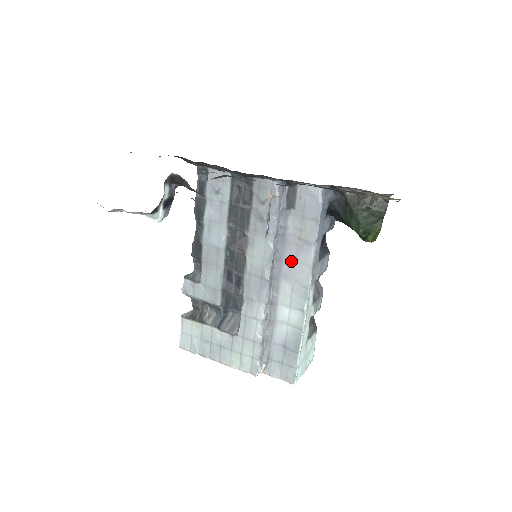
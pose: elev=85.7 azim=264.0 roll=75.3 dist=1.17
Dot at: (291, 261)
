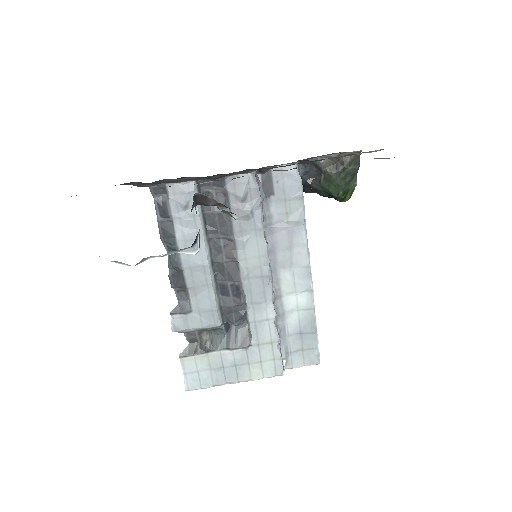
Dot at: (285, 248)
